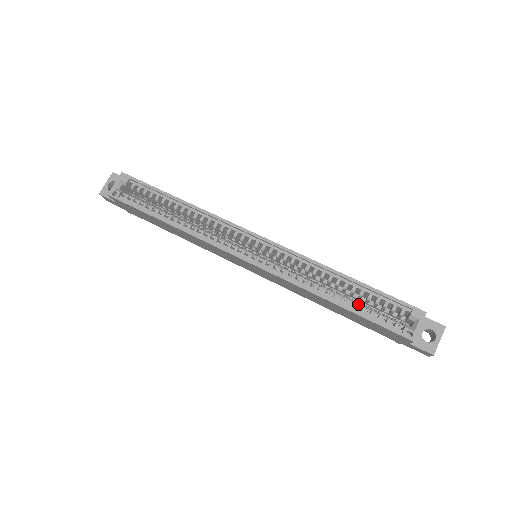
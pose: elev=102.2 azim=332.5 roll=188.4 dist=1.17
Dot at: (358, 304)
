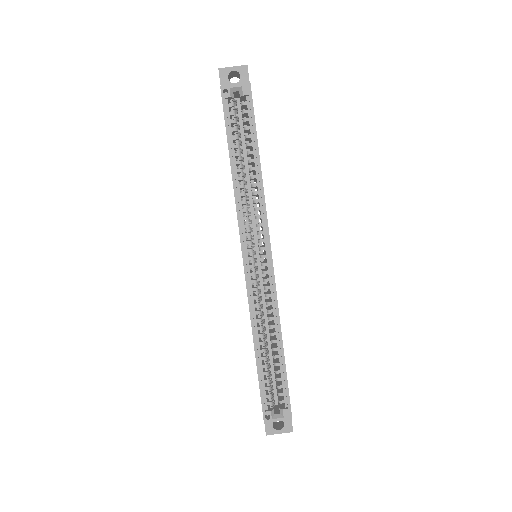
Dot at: (270, 360)
